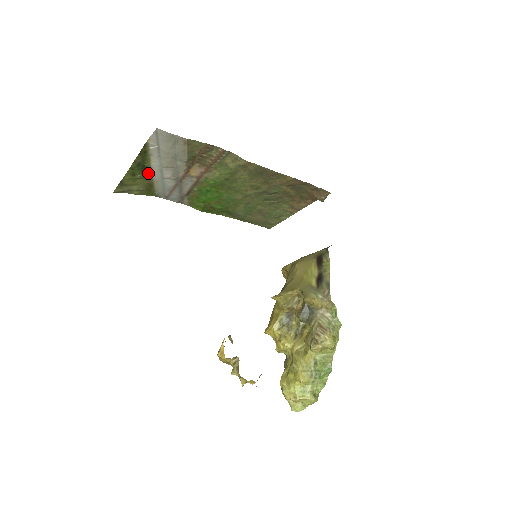
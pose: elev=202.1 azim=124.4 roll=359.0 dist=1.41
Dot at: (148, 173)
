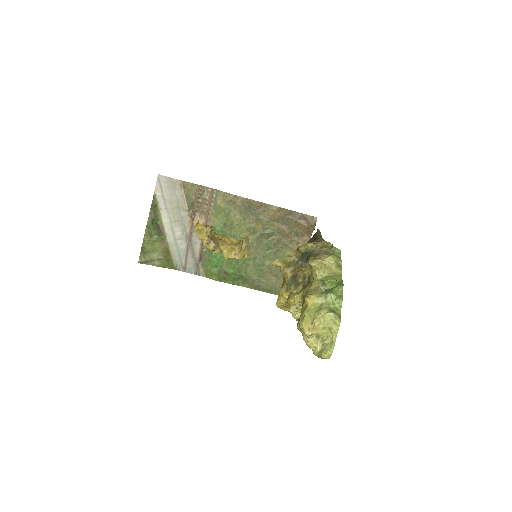
Dot at: (162, 234)
